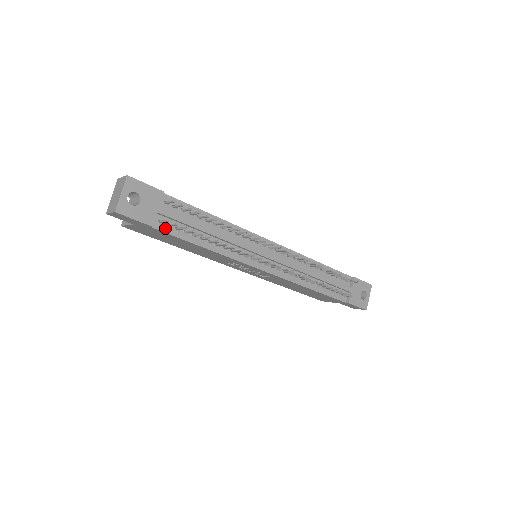
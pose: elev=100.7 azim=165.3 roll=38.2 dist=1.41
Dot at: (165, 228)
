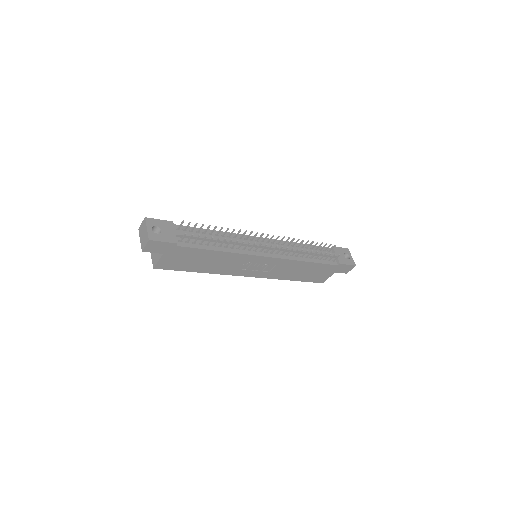
Dot at: (186, 244)
